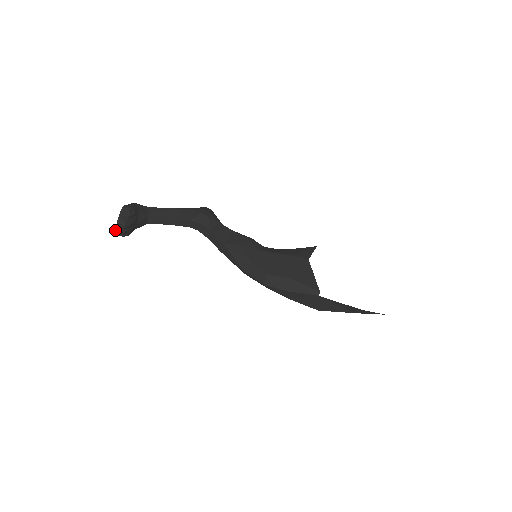
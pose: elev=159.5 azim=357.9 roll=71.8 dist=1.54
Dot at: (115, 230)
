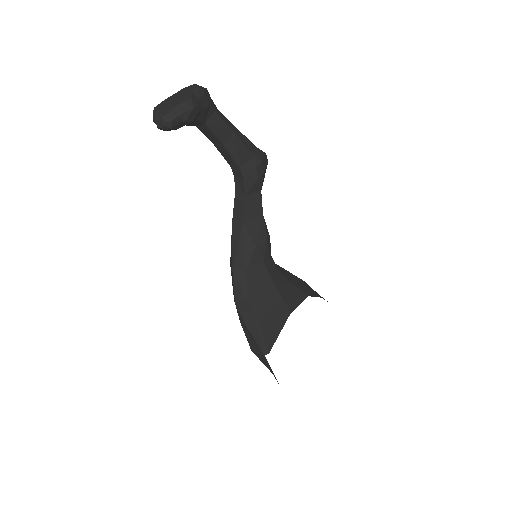
Dot at: (154, 115)
